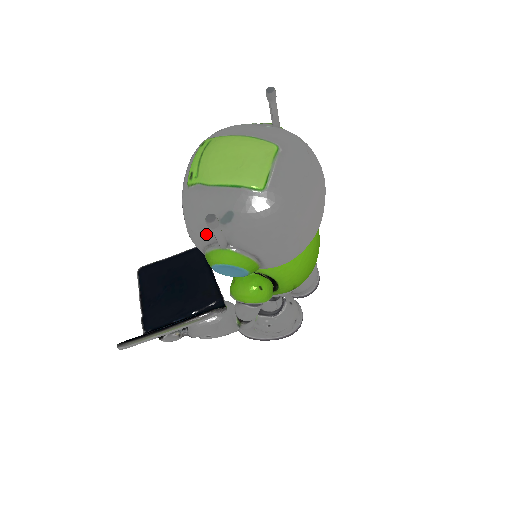
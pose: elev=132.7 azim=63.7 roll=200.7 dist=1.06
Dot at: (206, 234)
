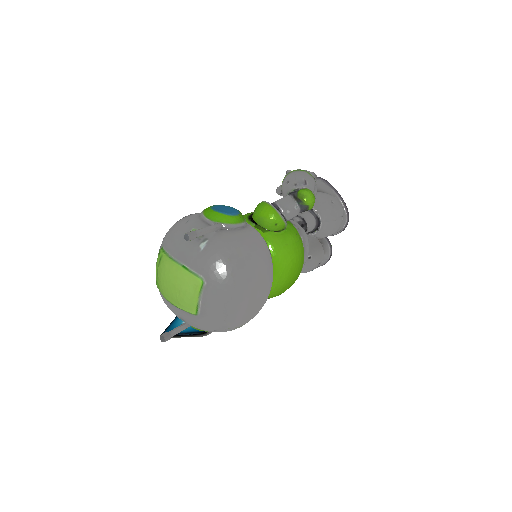
Dot at: occluded
